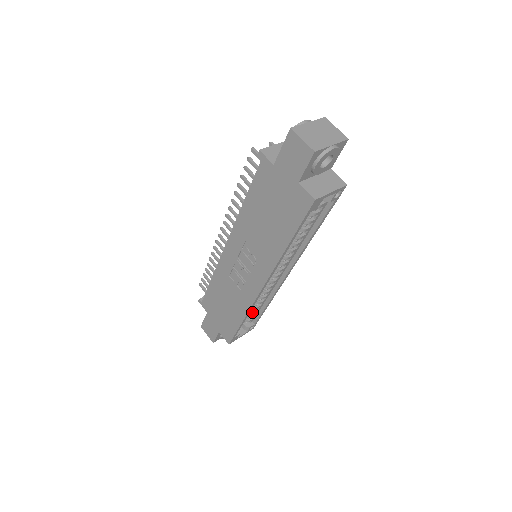
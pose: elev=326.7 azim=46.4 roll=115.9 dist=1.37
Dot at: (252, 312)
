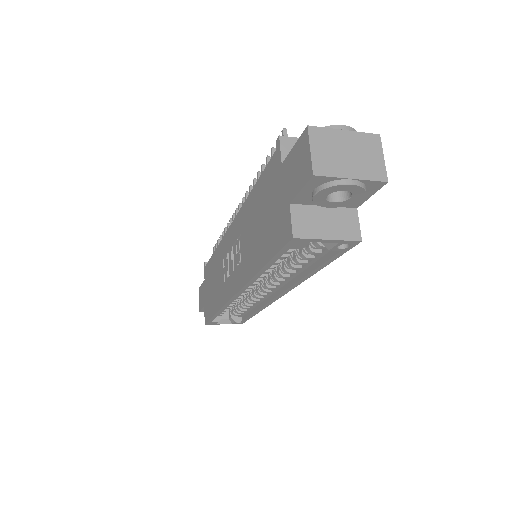
Dot at: (239, 309)
